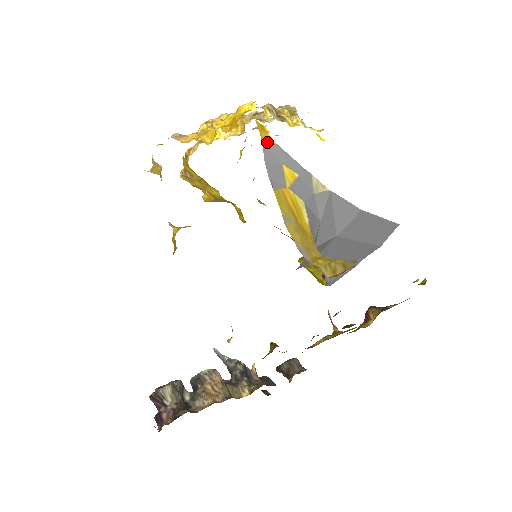
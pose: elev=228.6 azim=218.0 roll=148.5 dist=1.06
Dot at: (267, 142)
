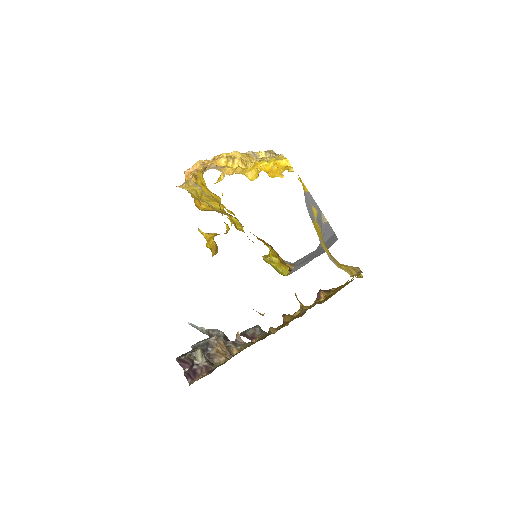
Dot at: (305, 191)
